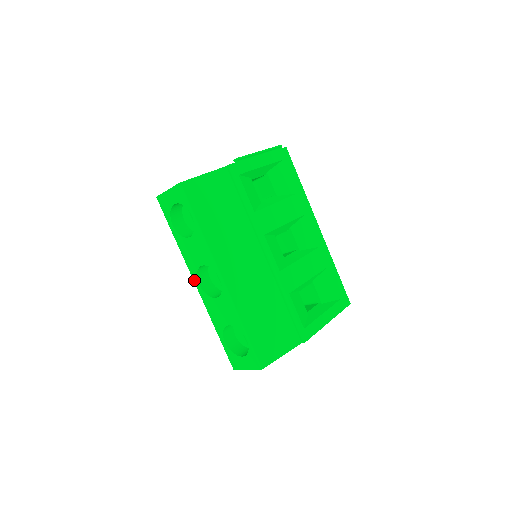
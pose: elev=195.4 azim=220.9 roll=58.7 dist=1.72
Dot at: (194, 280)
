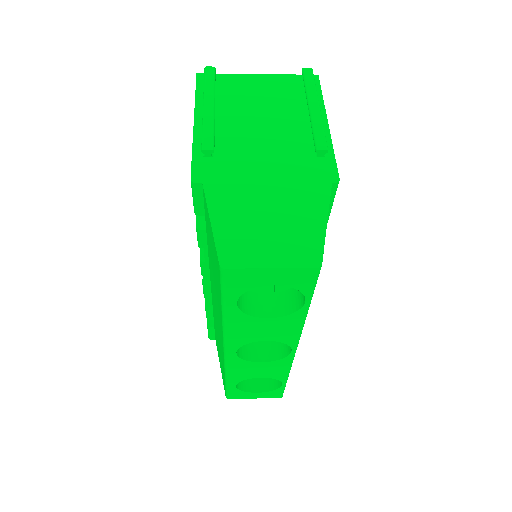
Dot at: (228, 349)
